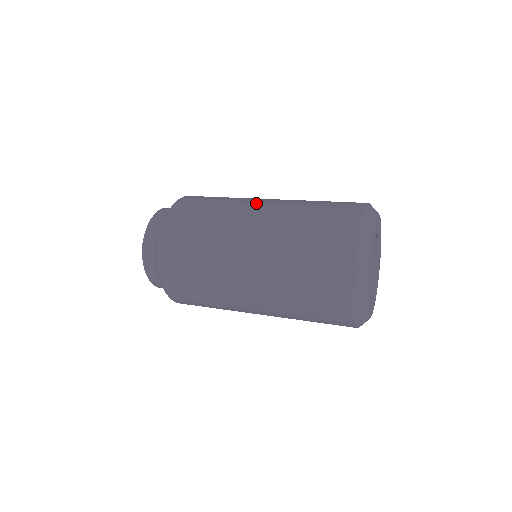
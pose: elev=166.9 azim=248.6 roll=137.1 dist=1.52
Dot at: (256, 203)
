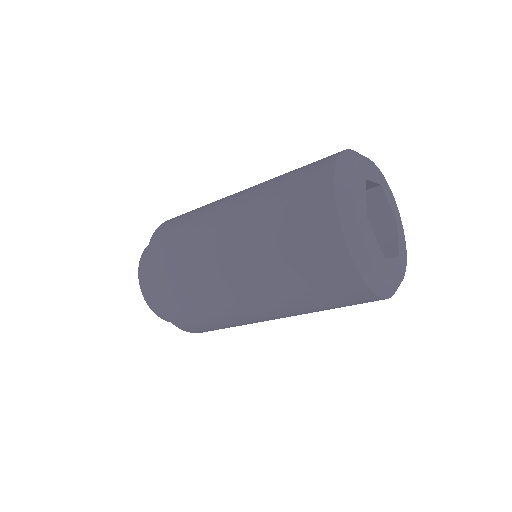
Dot at: occluded
